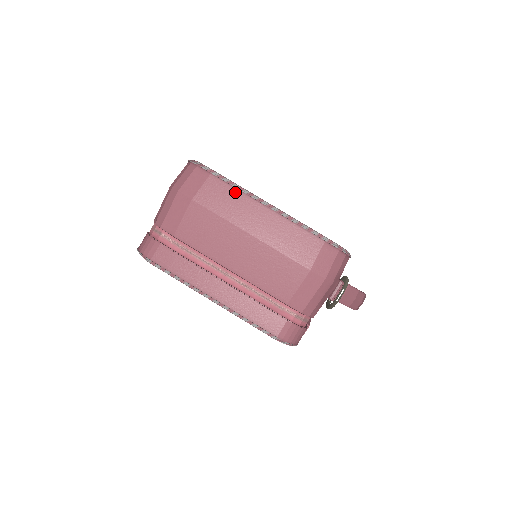
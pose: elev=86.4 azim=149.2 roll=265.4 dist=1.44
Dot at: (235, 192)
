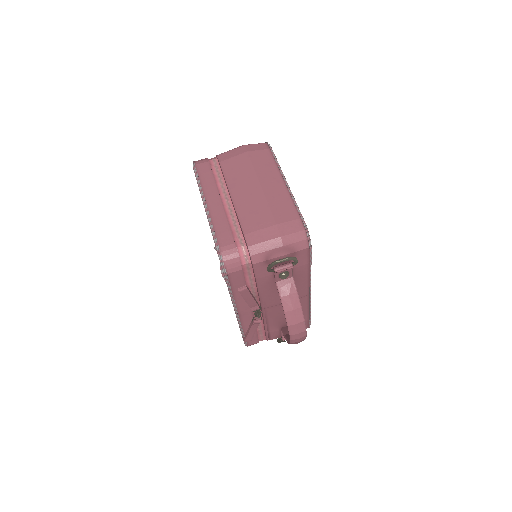
Dot at: (274, 164)
